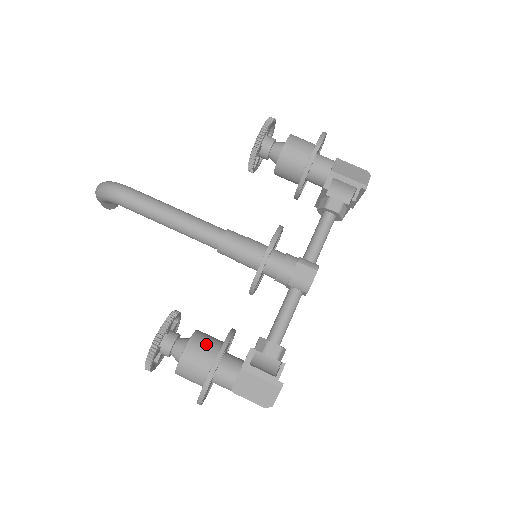
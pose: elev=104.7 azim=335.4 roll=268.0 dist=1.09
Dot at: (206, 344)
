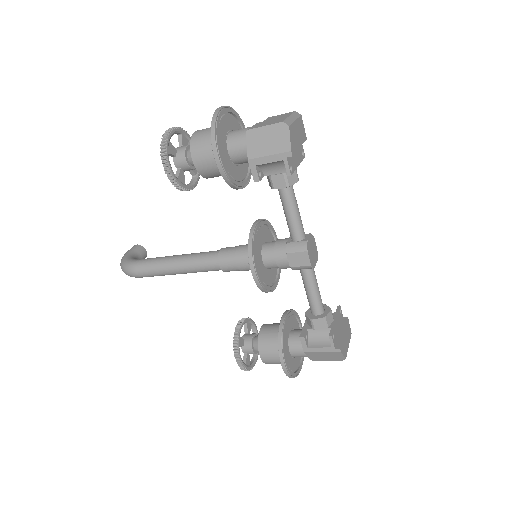
Dot at: (271, 344)
